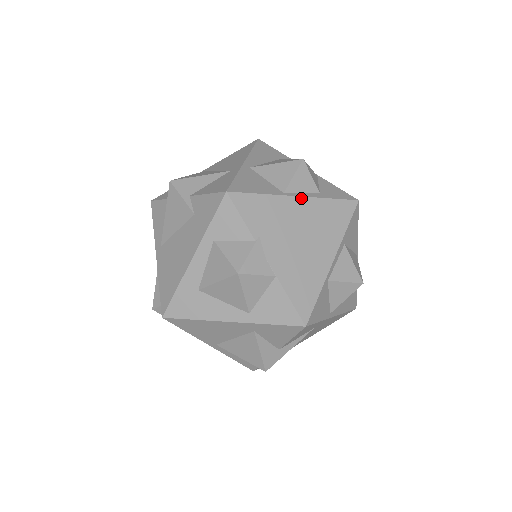
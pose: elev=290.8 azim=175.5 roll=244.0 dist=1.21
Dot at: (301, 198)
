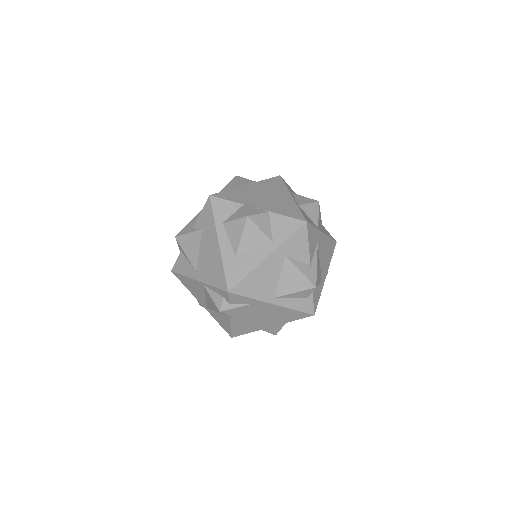
Dot at: (250, 184)
